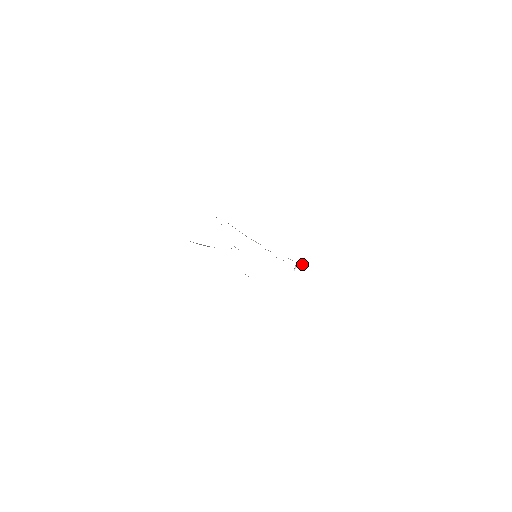
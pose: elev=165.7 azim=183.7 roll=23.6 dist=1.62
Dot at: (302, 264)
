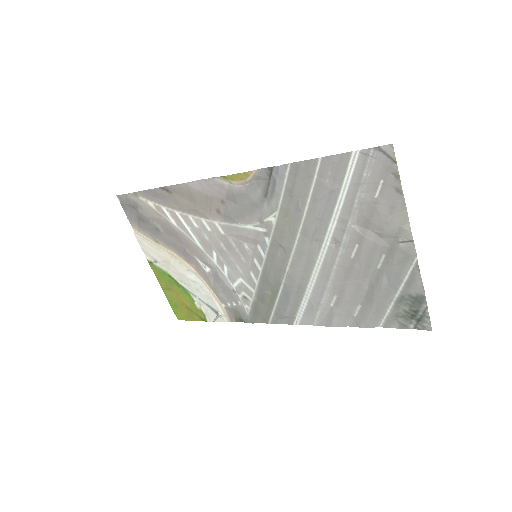
Dot at: (224, 318)
